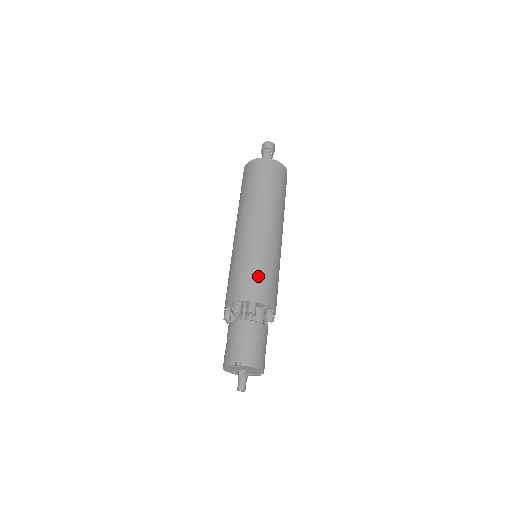
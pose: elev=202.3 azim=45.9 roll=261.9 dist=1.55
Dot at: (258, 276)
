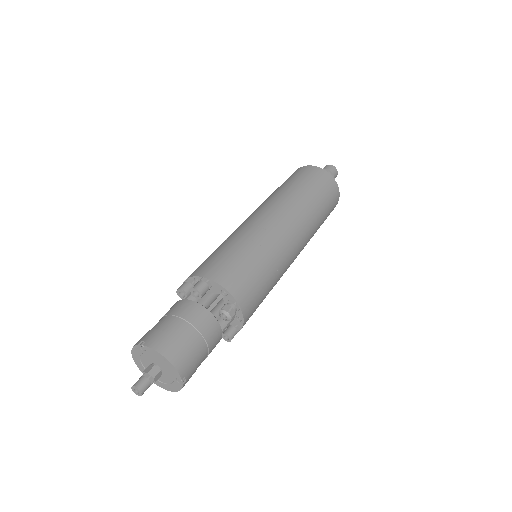
Dot at: (230, 255)
